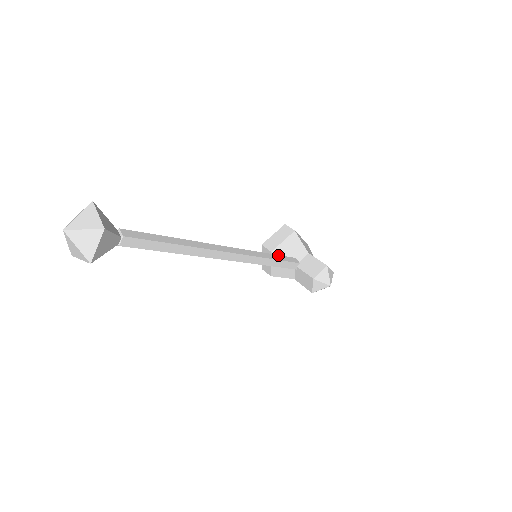
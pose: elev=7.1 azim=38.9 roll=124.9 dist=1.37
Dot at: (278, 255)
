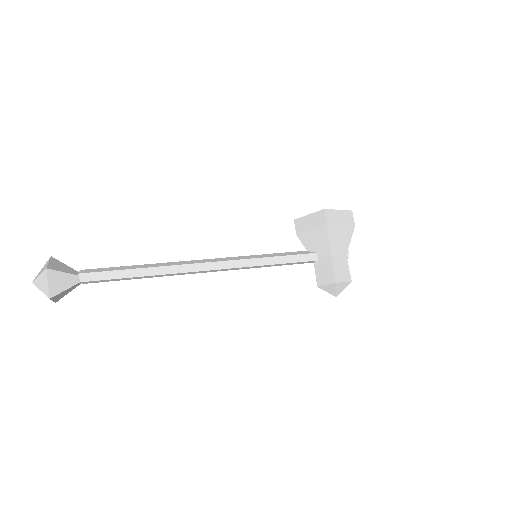
Dot at: (286, 256)
